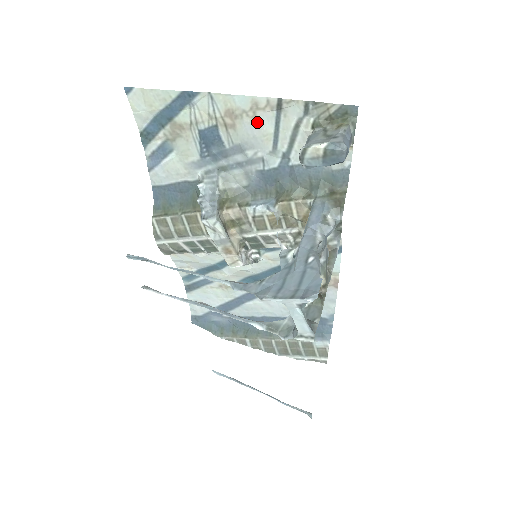
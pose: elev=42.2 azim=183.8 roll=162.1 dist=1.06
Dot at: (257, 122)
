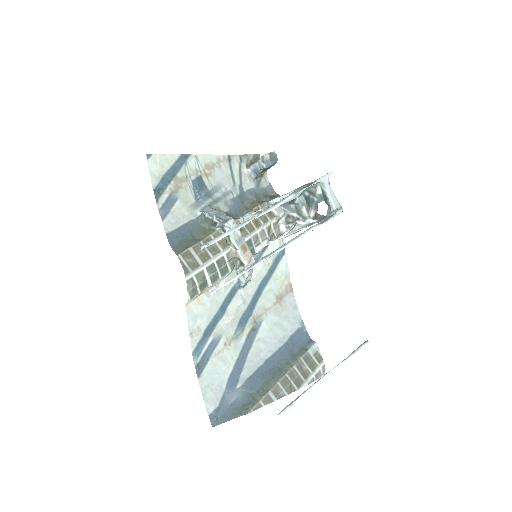
Dot at: (222, 169)
